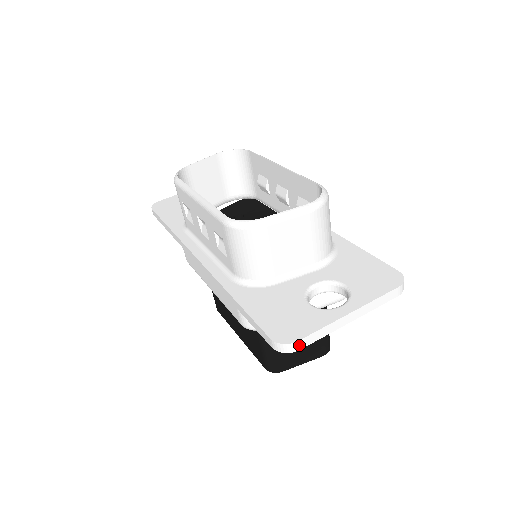
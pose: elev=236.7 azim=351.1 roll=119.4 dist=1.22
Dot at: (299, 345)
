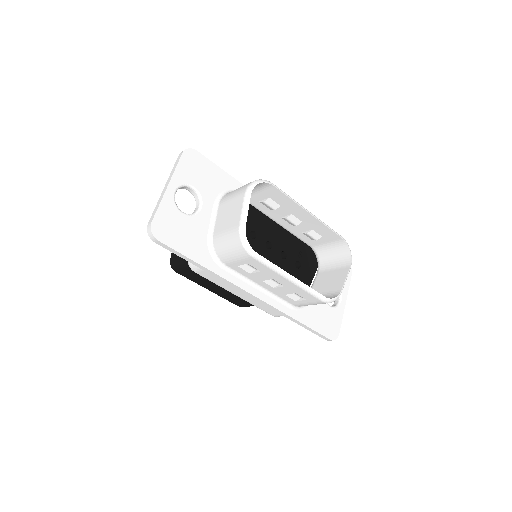
Dot at: (337, 334)
